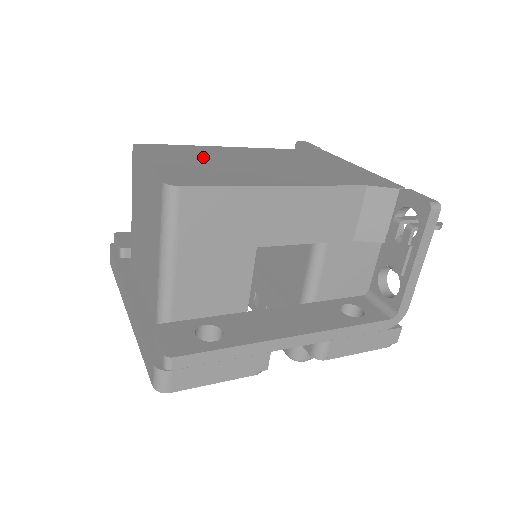
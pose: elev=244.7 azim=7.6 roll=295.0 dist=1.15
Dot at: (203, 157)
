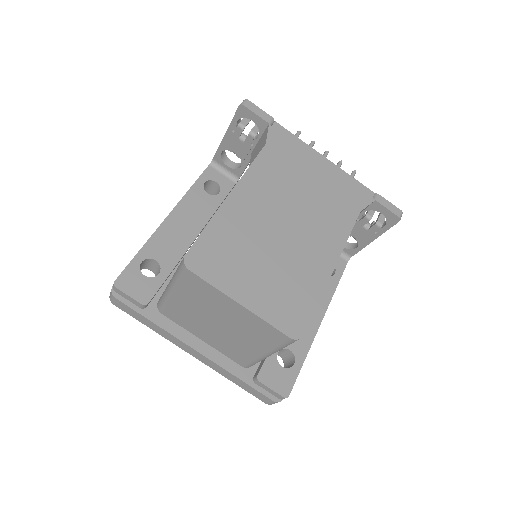
Dot at: (251, 248)
